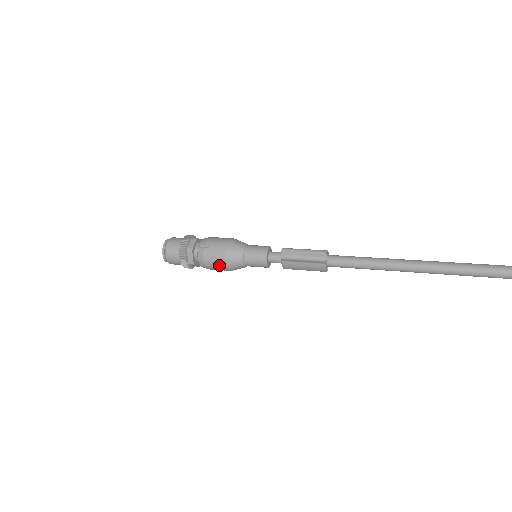
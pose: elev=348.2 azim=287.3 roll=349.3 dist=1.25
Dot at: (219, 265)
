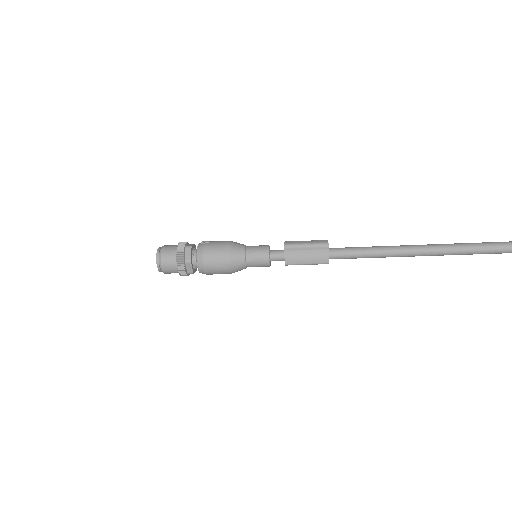
Dot at: (219, 257)
